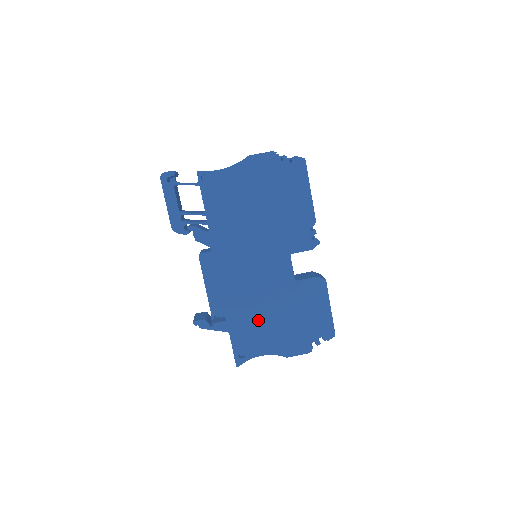
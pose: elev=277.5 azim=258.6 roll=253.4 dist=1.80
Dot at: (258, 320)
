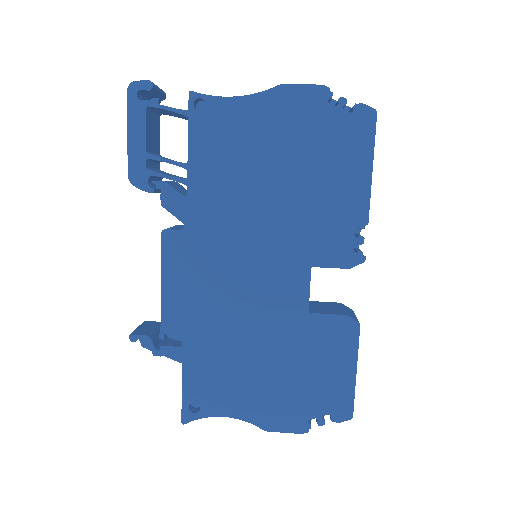
Dot at: (233, 360)
